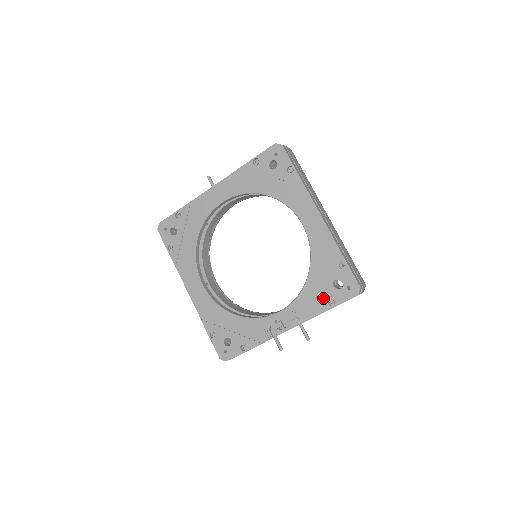
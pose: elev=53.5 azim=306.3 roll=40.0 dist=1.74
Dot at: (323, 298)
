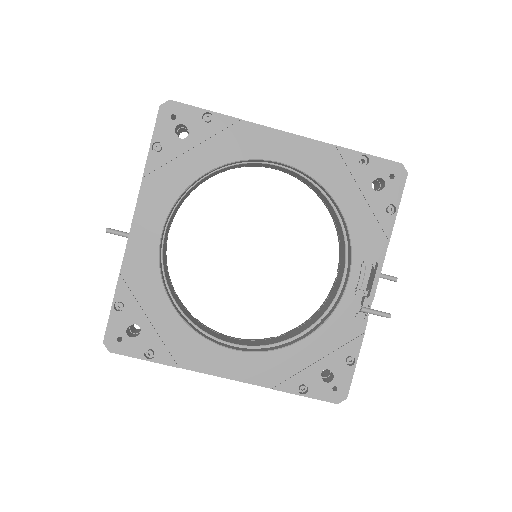
Dot at: (378, 214)
